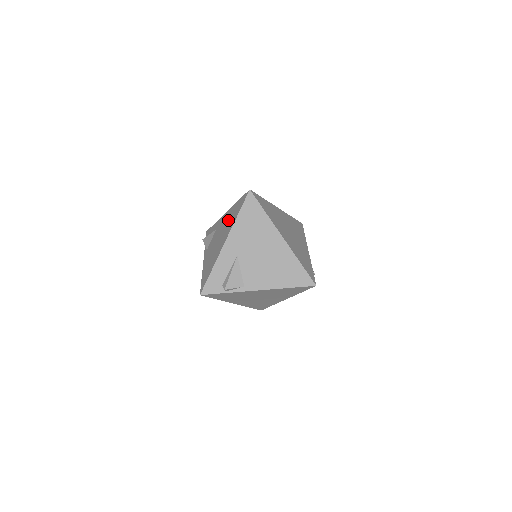
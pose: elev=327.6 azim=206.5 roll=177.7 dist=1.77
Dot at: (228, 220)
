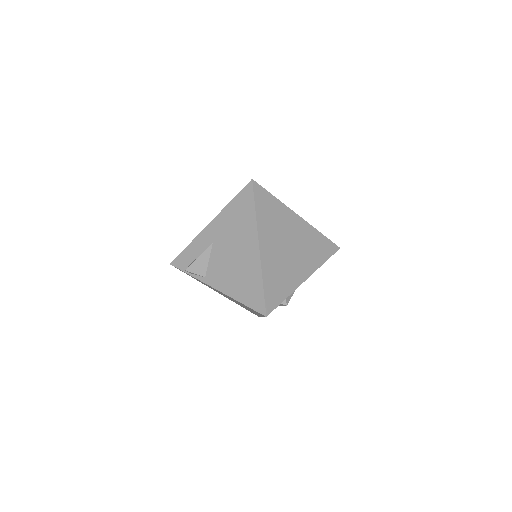
Dot at: occluded
